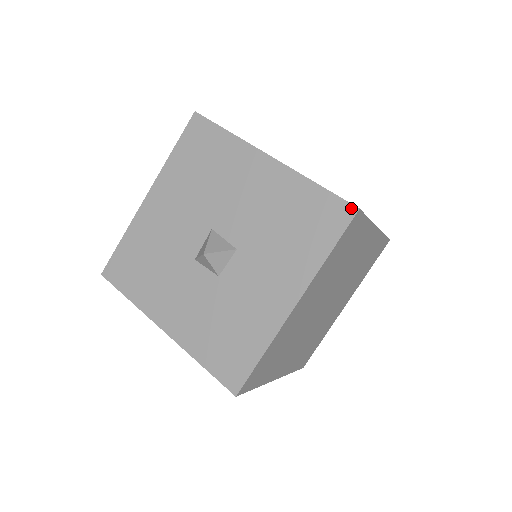
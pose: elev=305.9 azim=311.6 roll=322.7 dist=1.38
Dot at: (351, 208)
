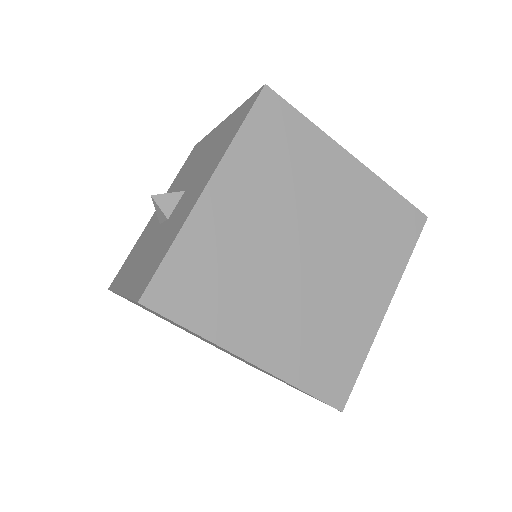
Dot at: (260, 90)
